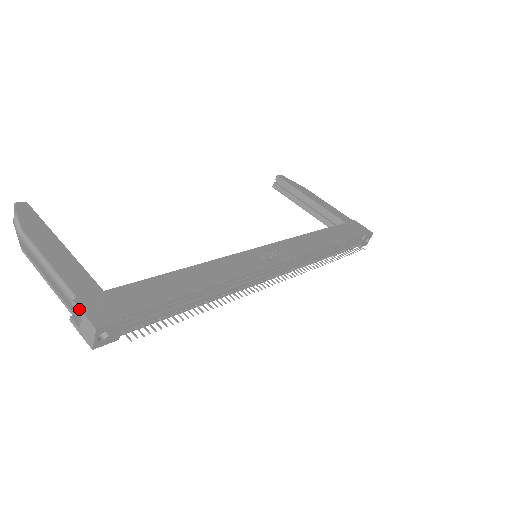
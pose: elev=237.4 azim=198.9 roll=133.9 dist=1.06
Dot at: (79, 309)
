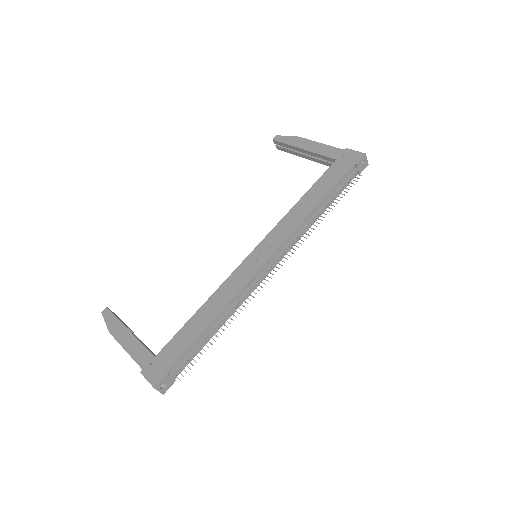
Dot at: occluded
